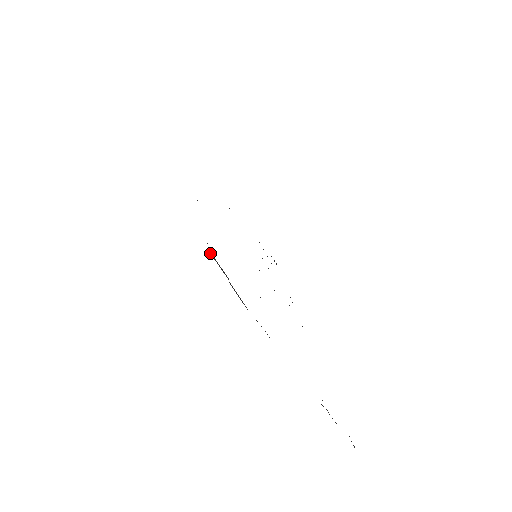
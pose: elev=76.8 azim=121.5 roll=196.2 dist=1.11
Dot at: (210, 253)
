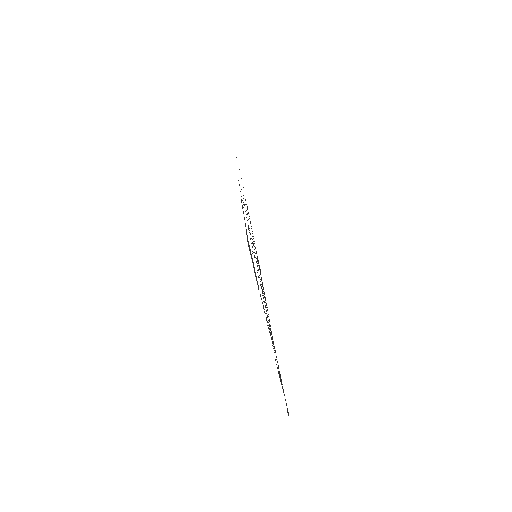
Dot at: (248, 242)
